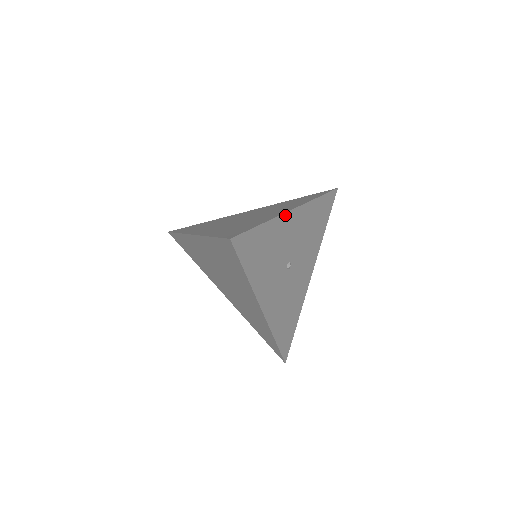
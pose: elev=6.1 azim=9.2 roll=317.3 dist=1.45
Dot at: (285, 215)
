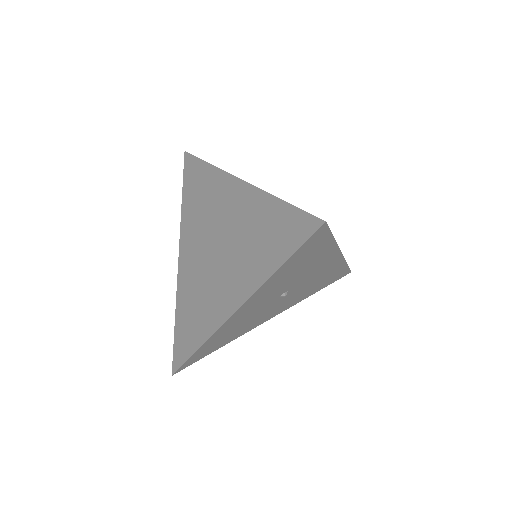
Dot at: (337, 251)
